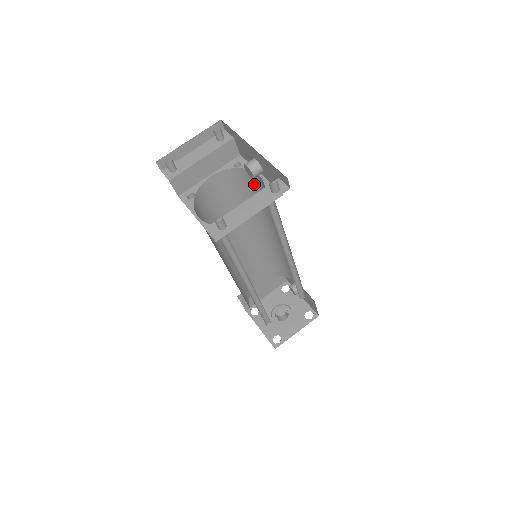
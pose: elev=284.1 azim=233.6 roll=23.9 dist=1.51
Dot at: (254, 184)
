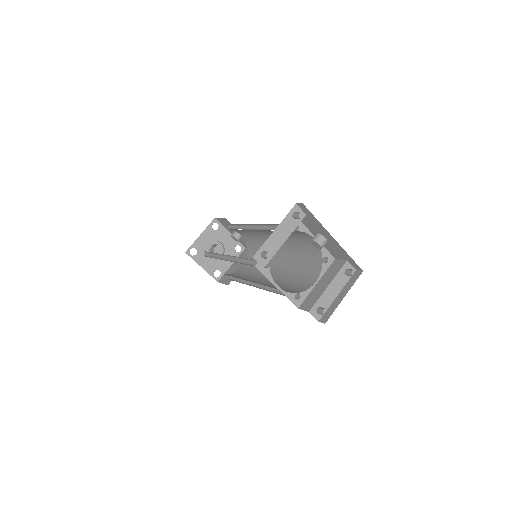
Dot at: (296, 233)
